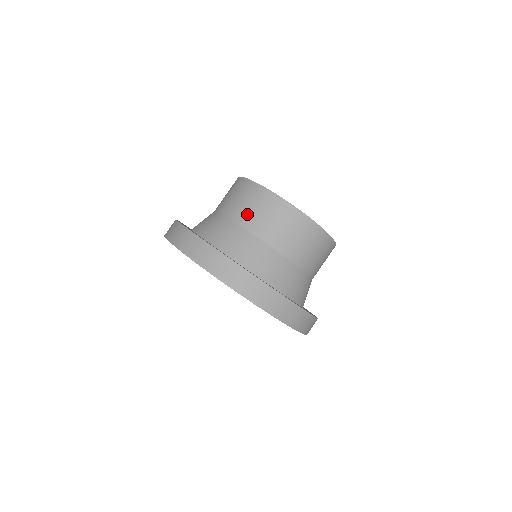
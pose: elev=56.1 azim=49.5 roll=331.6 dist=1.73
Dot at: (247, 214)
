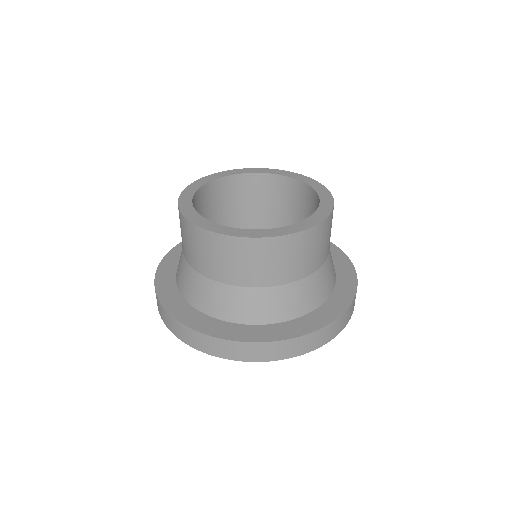
Dot at: (194, 257)
